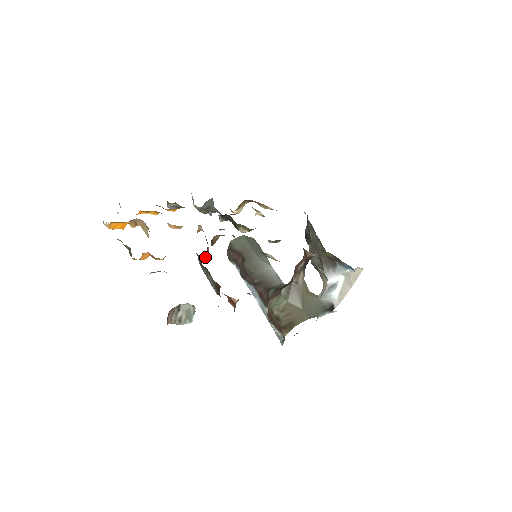
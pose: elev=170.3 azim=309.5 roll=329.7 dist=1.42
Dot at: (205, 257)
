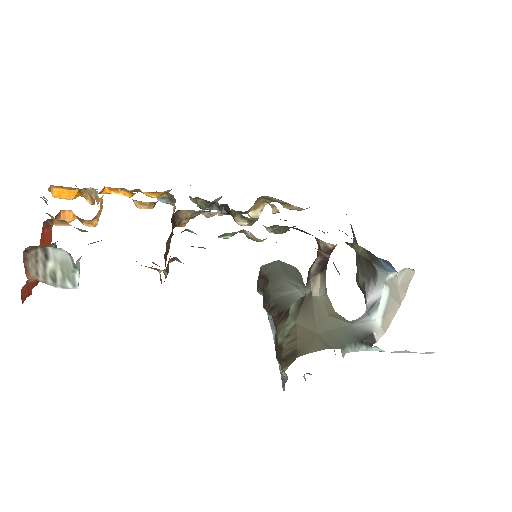
Dot at: occluded
